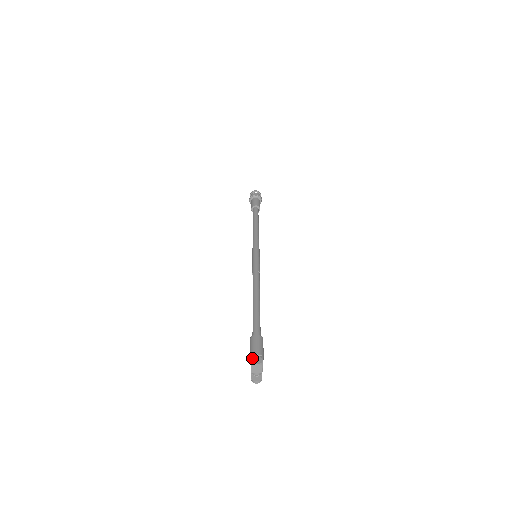
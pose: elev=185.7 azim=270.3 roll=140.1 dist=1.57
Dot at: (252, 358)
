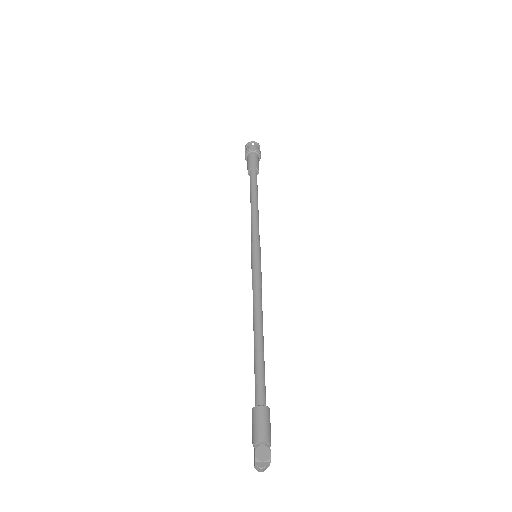
Dot at: (256, 450)
